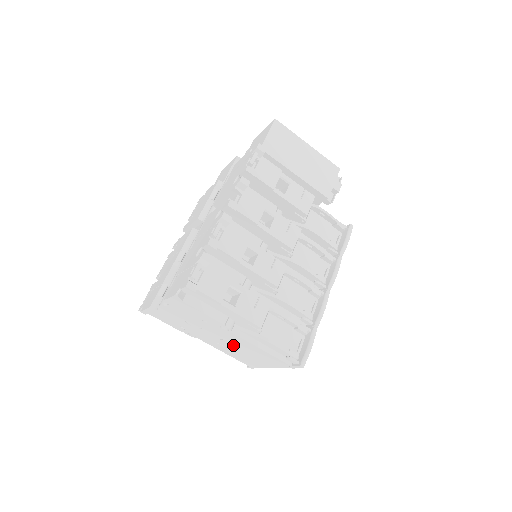
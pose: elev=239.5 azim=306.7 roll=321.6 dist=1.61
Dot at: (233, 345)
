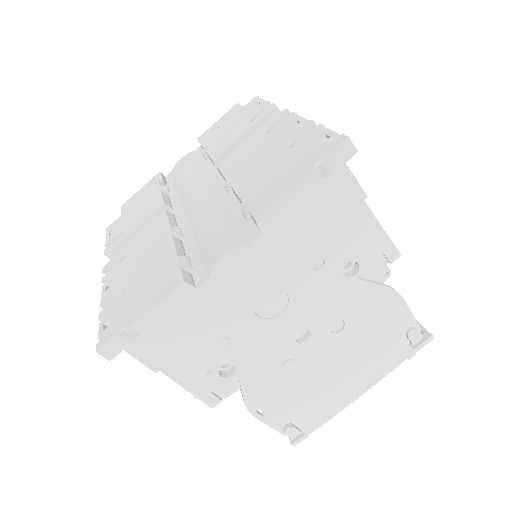
Dot at: (323, 345)
